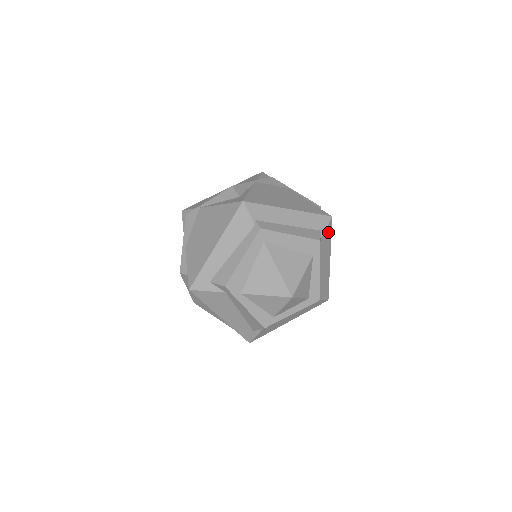
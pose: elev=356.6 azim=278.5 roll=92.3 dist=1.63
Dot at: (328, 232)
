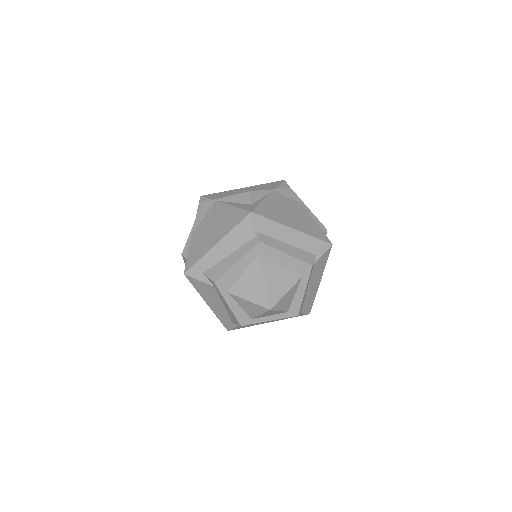
Dot at: (324, 257)
